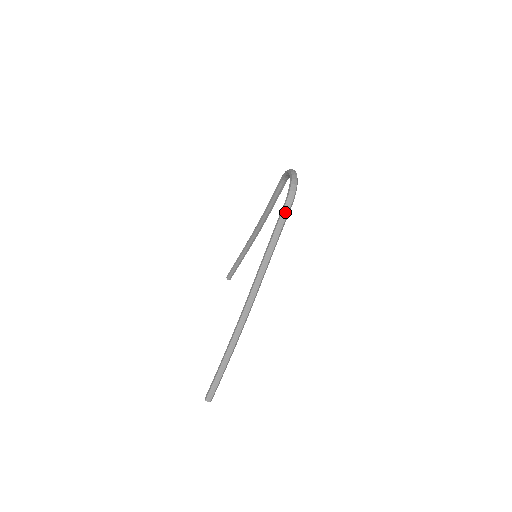
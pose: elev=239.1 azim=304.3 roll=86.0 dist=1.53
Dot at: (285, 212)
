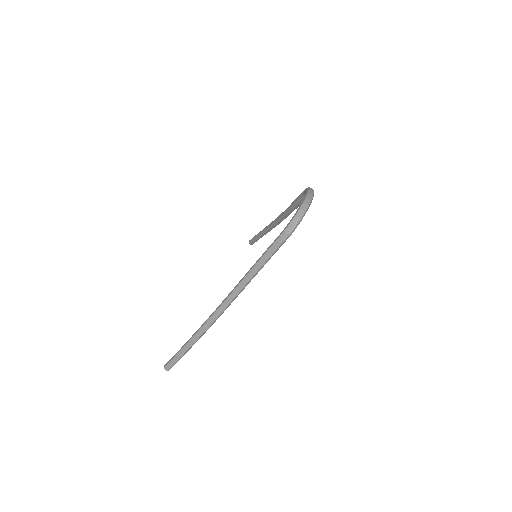
Dot at: (278, 243)
